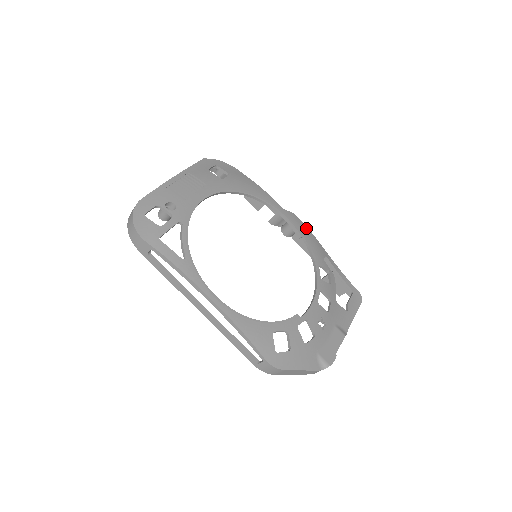
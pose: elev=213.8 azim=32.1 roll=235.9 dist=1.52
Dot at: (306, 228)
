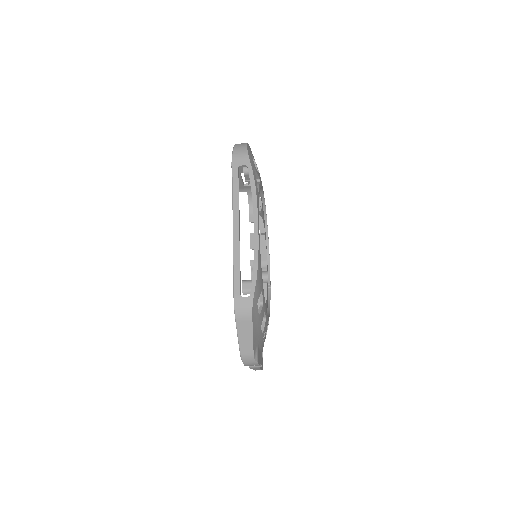
Dot at: occluded
